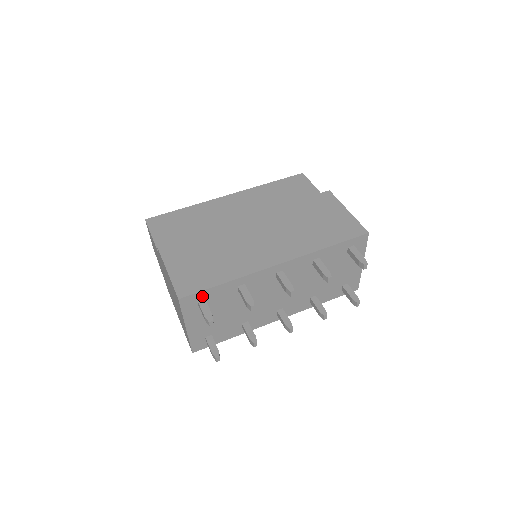
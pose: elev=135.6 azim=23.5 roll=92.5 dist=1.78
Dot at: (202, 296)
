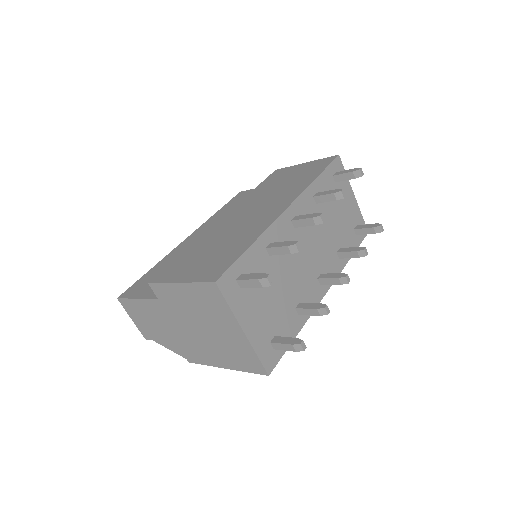
Dot at: (237, 272)
